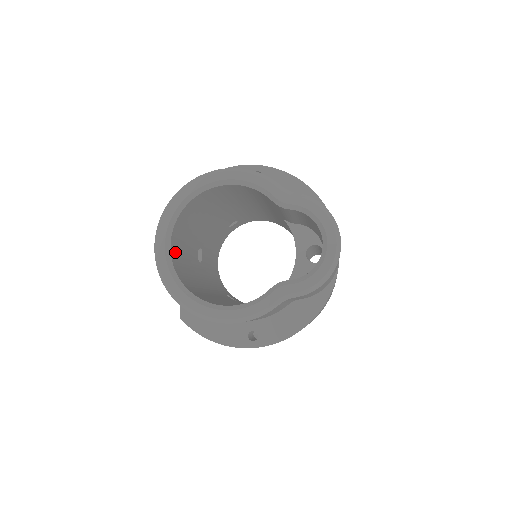
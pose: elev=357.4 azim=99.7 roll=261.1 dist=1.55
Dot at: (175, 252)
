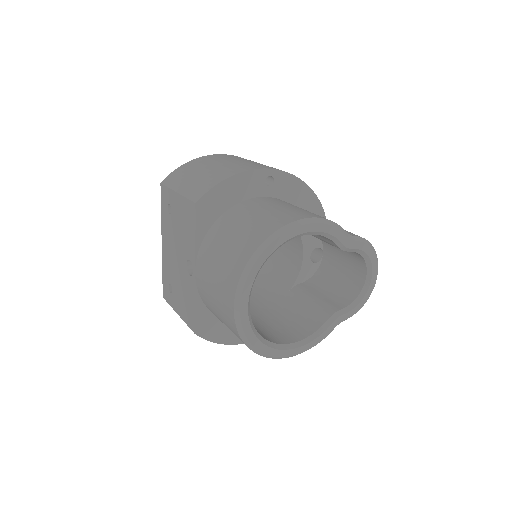
Dot at: occluded
